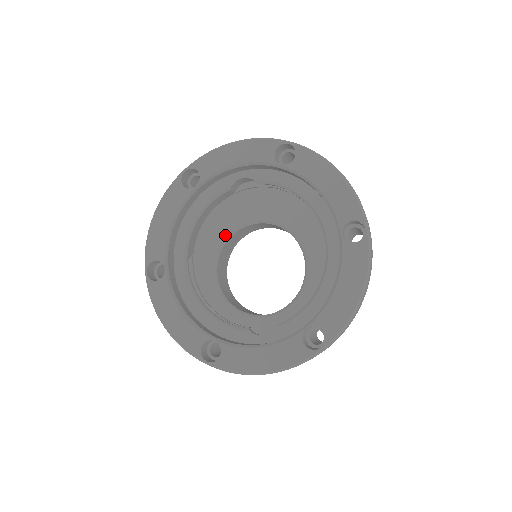
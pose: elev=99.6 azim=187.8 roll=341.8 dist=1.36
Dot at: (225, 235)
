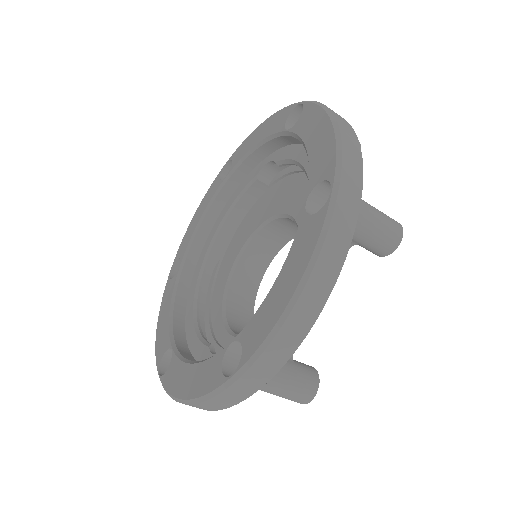
Dot at: (248, 235)
